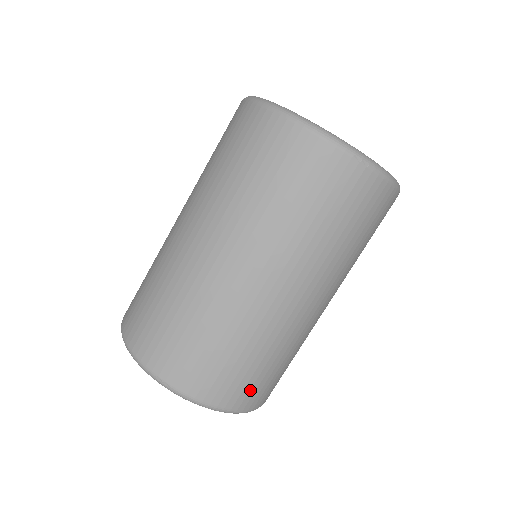
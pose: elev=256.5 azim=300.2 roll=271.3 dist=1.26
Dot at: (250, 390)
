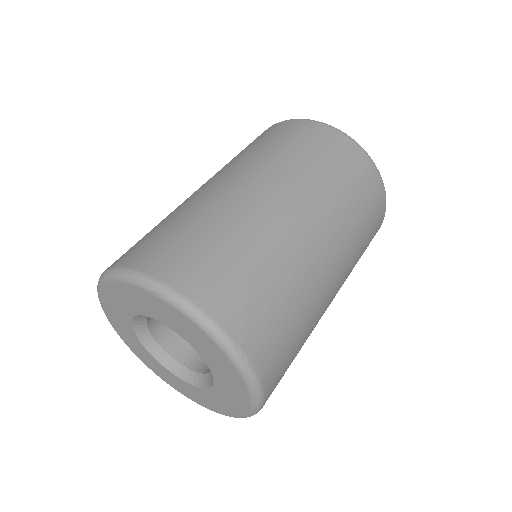
Dot at: occluded
